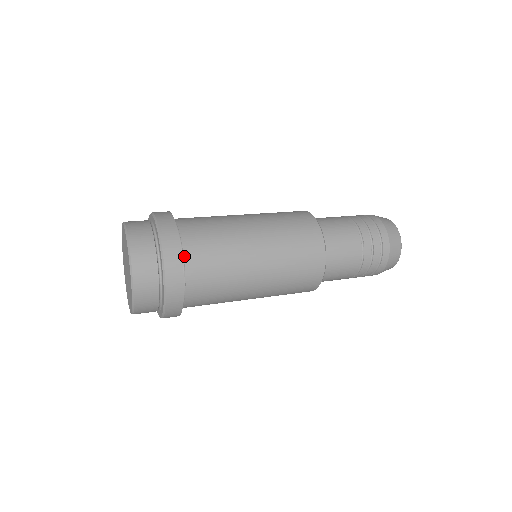
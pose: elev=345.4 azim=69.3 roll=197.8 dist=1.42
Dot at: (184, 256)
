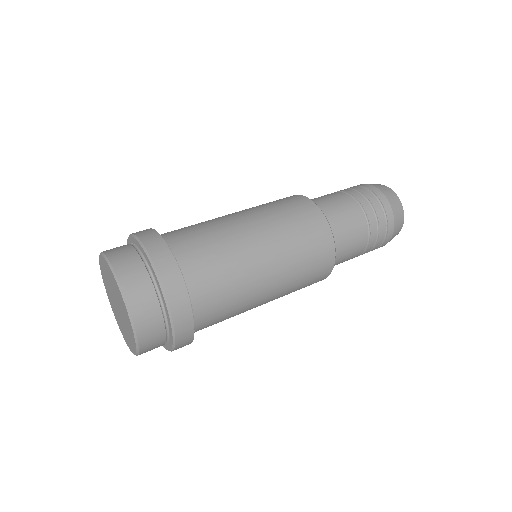
Dot at: (192, 305)
